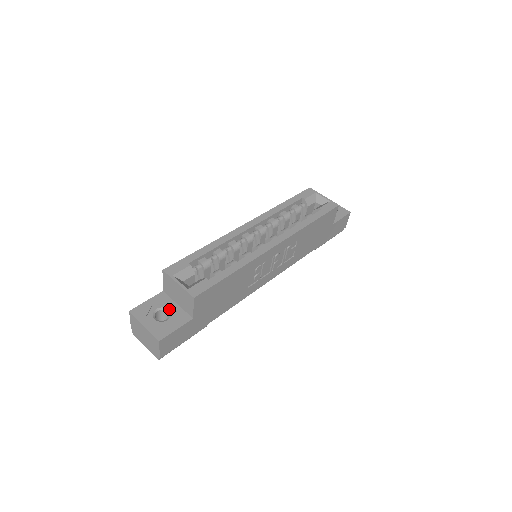
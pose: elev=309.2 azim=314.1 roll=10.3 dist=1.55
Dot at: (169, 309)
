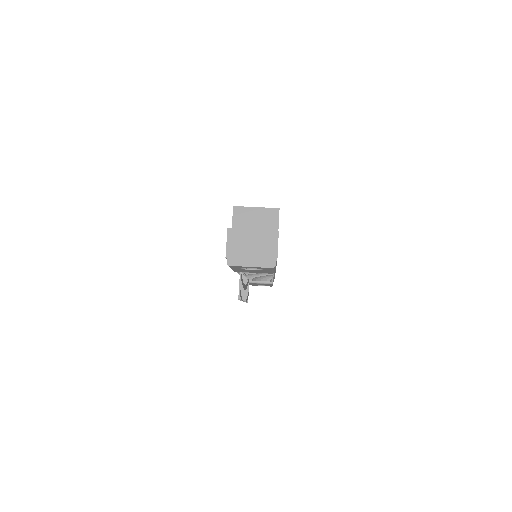
Dot at: occluded
